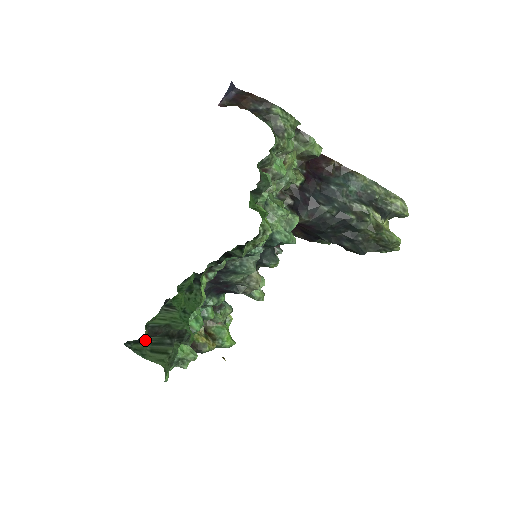
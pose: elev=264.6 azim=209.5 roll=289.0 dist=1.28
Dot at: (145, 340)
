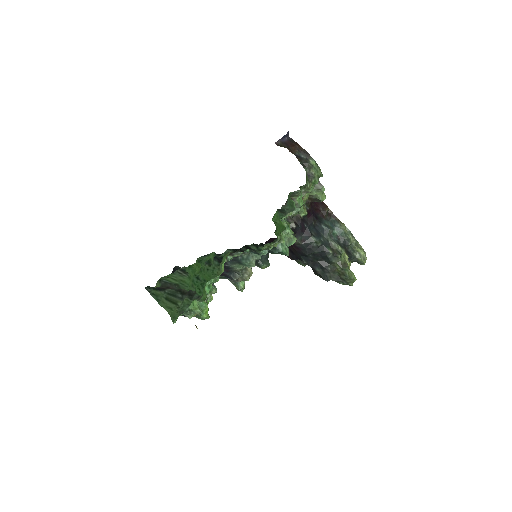
Dot at: (163, 289)
